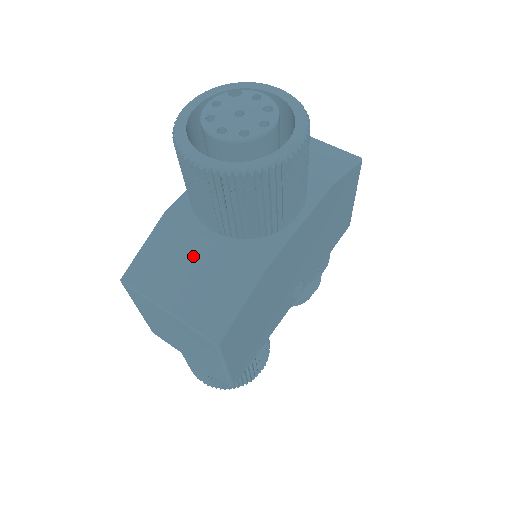
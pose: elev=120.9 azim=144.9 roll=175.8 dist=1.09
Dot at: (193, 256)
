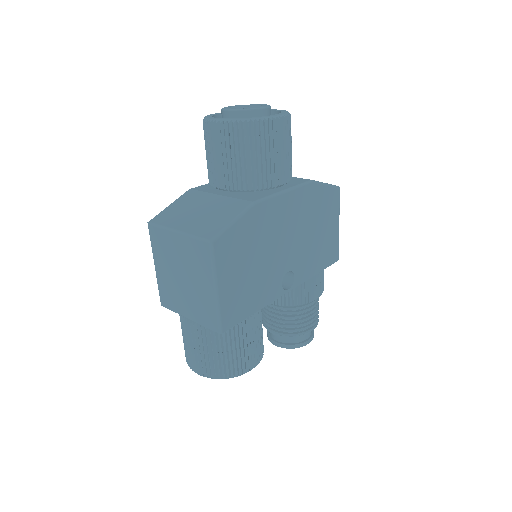
Dot at: (204, 204)
